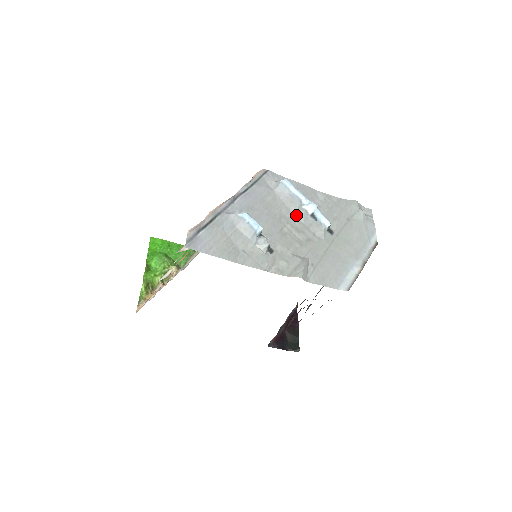
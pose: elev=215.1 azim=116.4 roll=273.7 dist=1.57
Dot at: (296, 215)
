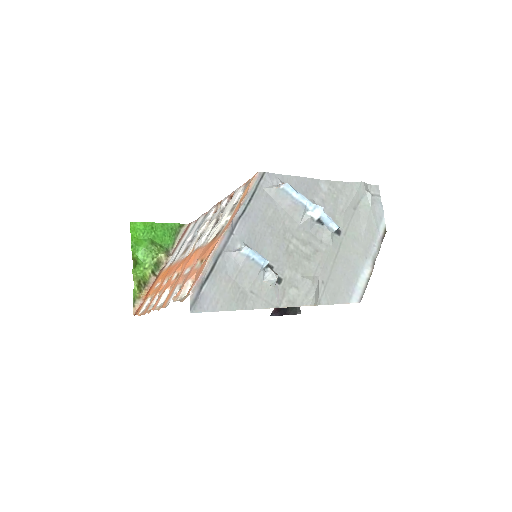
Dot at: (301, 224)
